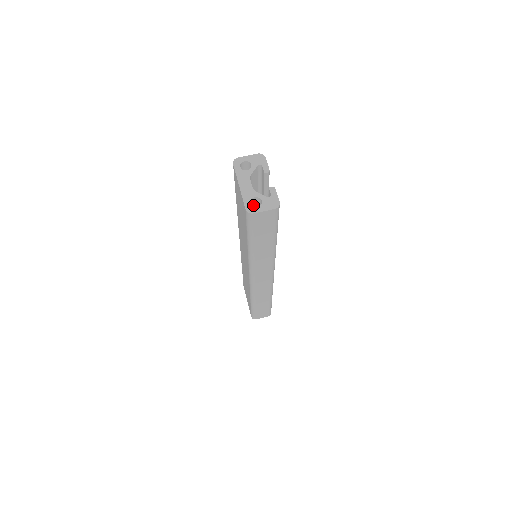
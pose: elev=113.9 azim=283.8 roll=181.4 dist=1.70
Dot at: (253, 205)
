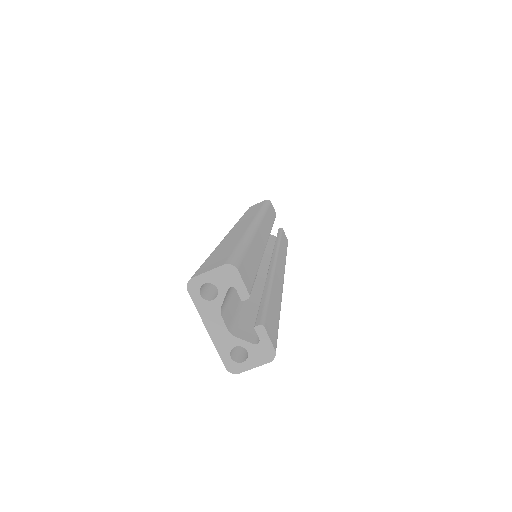
Dot at: occluded
